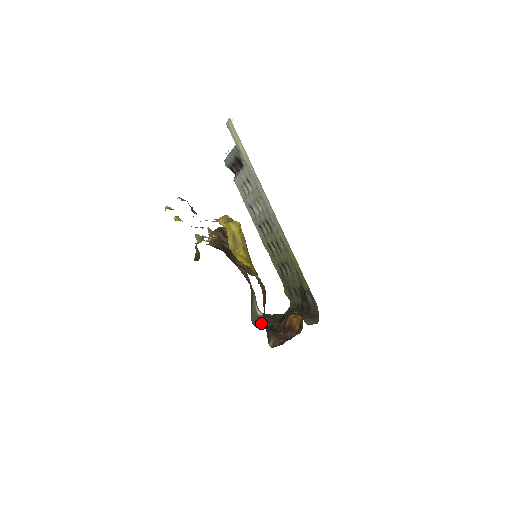
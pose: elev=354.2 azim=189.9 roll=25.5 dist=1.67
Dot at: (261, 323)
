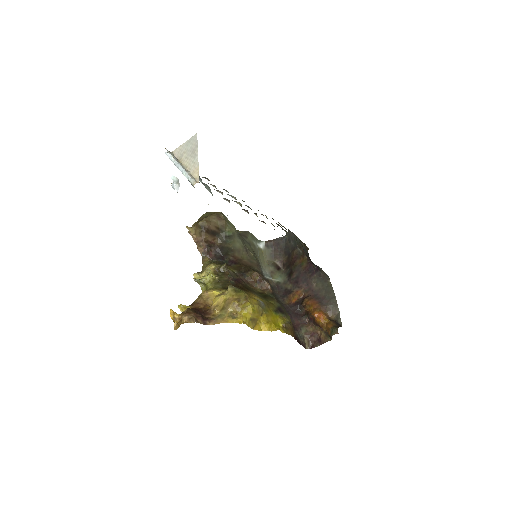
Dot at: (269, 261)
